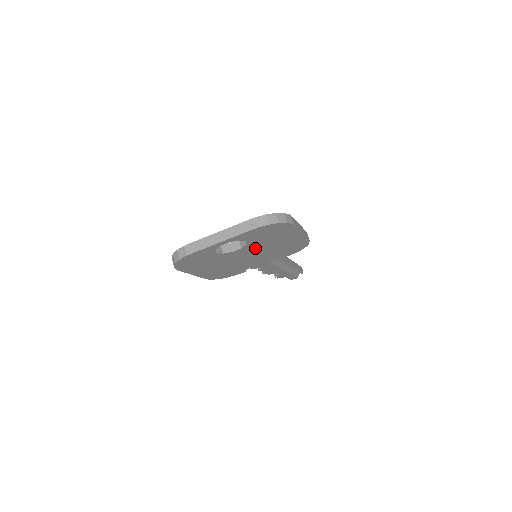
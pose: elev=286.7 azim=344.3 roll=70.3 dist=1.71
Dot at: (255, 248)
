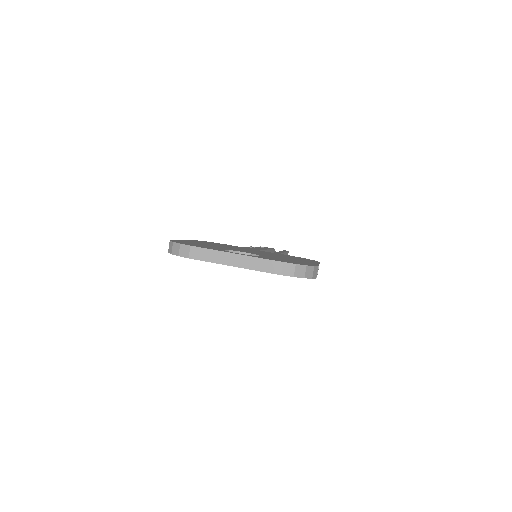
Dot at: occluded
